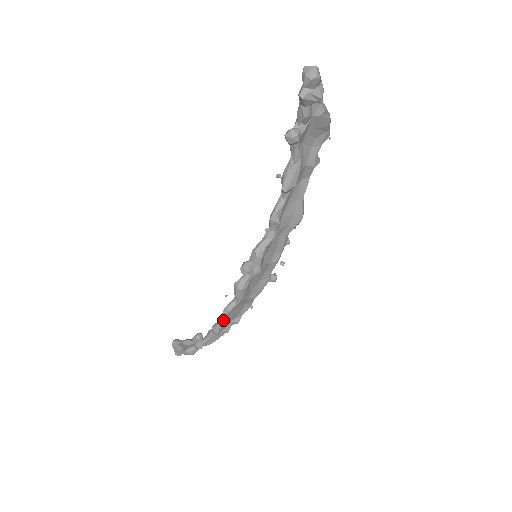
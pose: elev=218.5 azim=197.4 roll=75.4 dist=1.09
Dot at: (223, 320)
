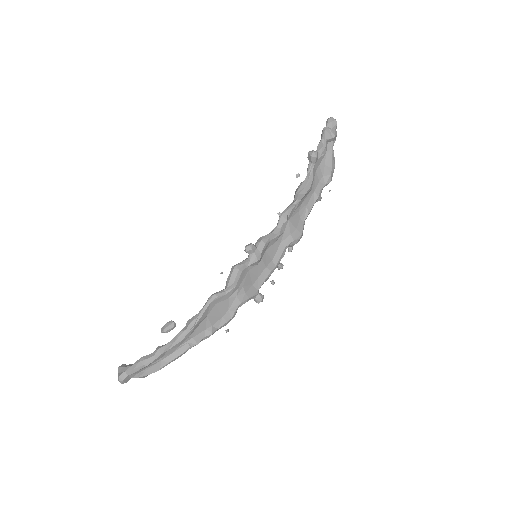
Dot at: (206, 307)
